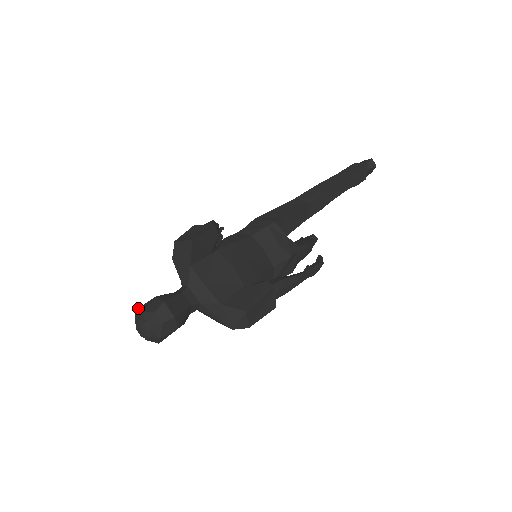
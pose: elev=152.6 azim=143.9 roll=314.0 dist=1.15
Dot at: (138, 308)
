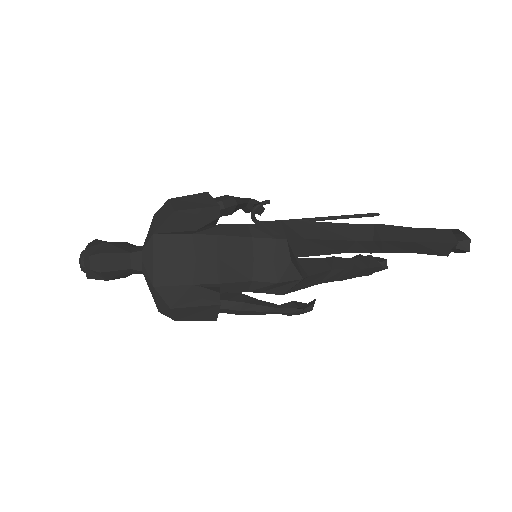
Dot at: (95, 239)
